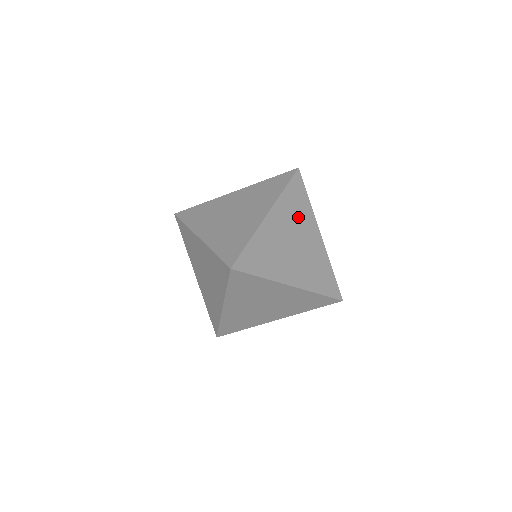
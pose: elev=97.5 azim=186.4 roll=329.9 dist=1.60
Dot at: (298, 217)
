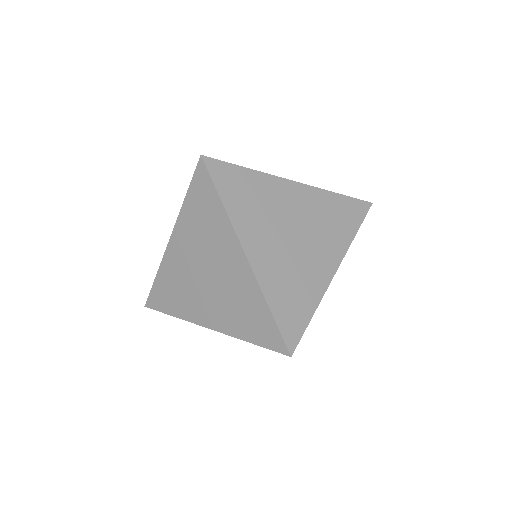
Dot at: (326, 226)
